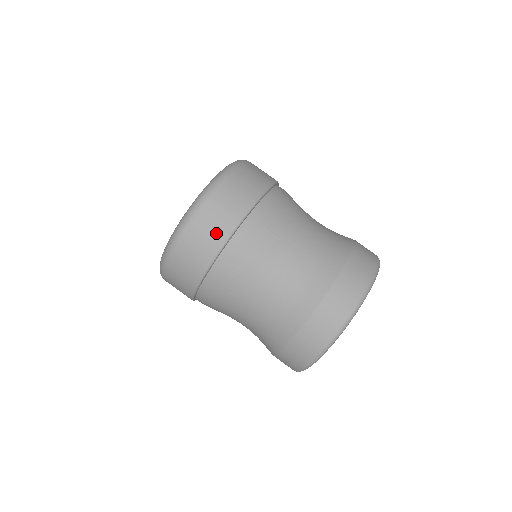
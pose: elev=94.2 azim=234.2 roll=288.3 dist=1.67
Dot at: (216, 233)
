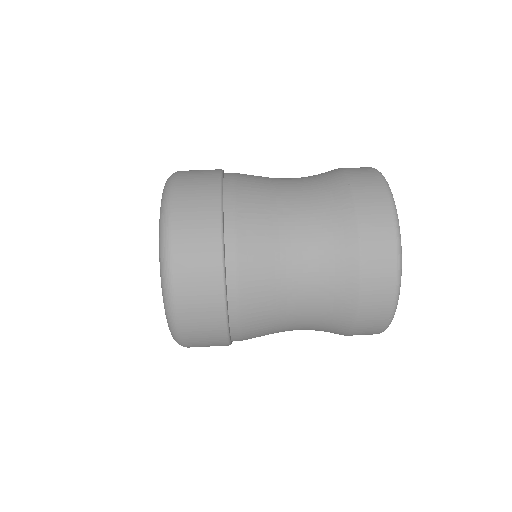
Dot at: (206, 255)
